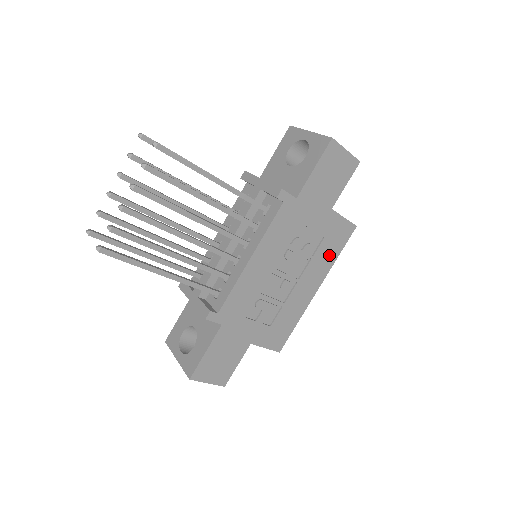
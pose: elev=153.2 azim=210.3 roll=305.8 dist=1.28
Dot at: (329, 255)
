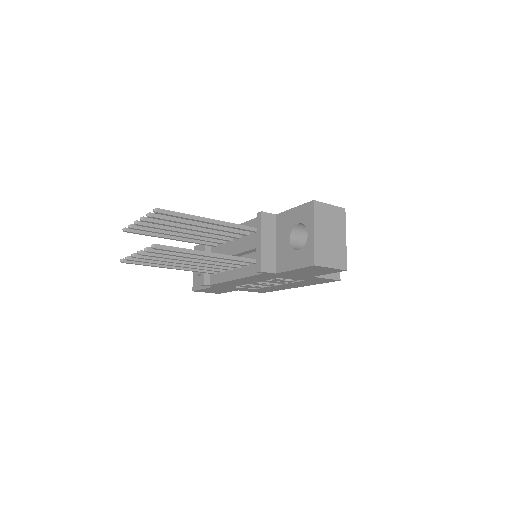
Dot at: (310, 283)
